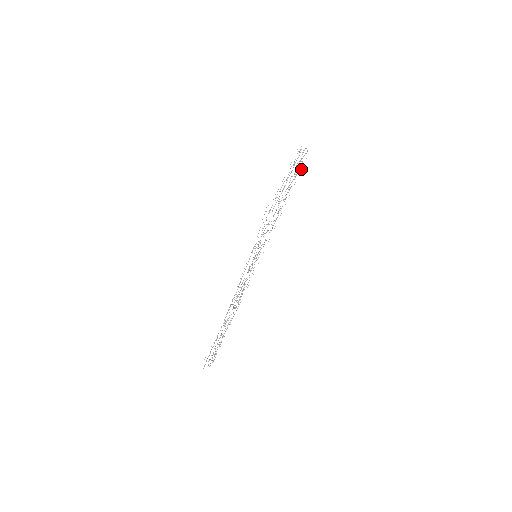
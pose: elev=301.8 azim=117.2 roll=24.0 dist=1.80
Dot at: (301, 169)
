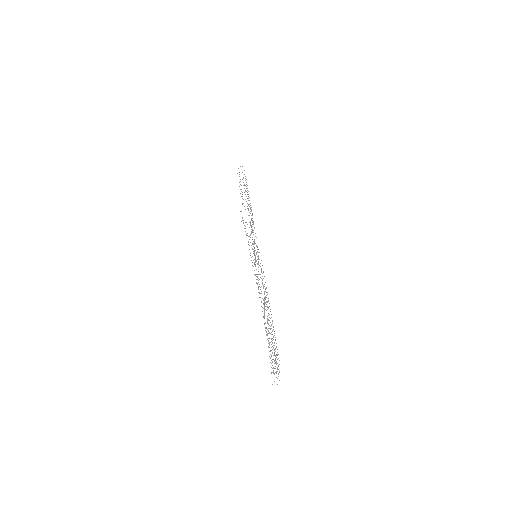
Dot at: occluded
